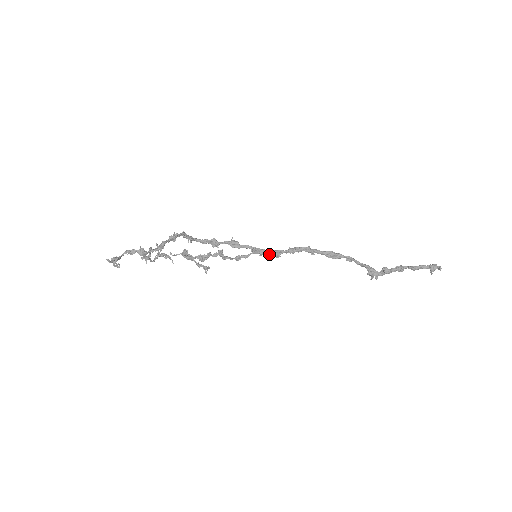
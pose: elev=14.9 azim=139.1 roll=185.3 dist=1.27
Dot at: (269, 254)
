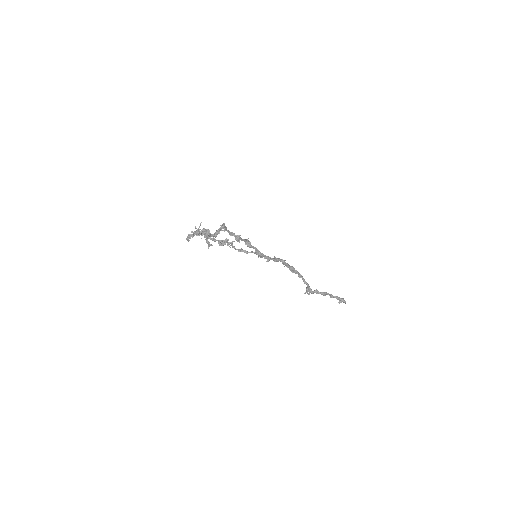
Dot at: occluded
